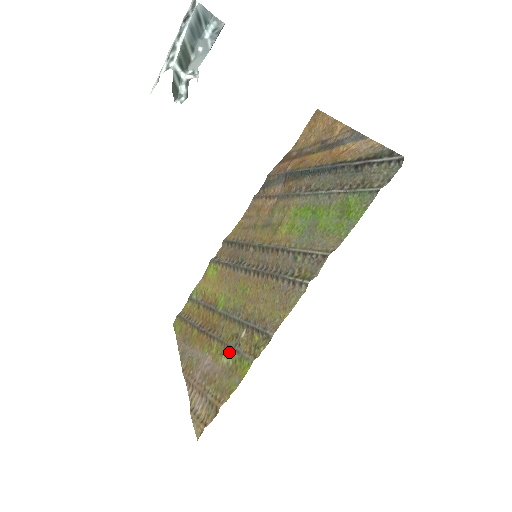
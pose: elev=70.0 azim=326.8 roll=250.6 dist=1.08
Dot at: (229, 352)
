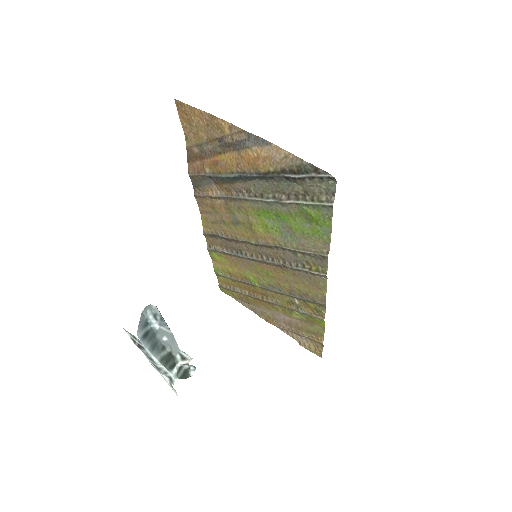
Dot at: (296, 313)
